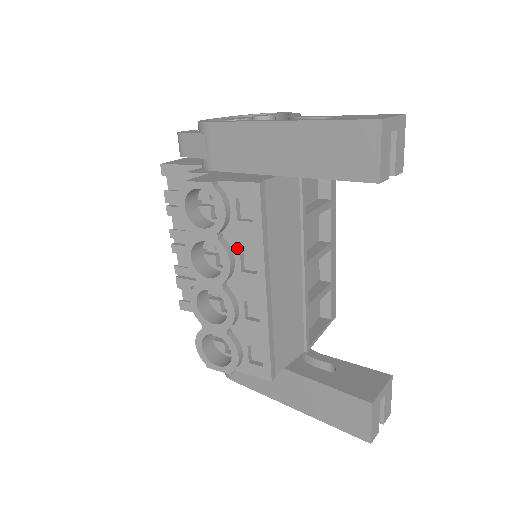
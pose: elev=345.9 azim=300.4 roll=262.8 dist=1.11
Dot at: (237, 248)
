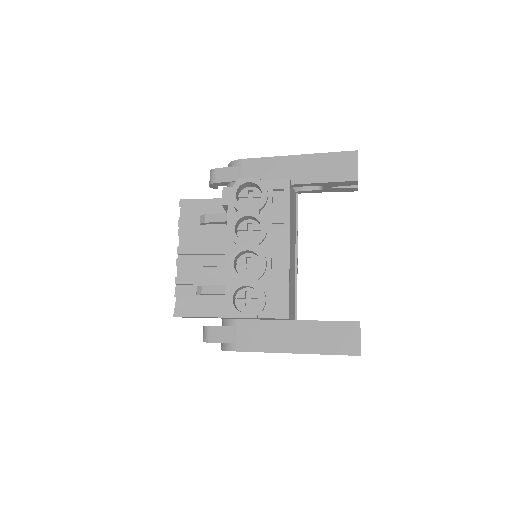
Dot at: (270, 221)
